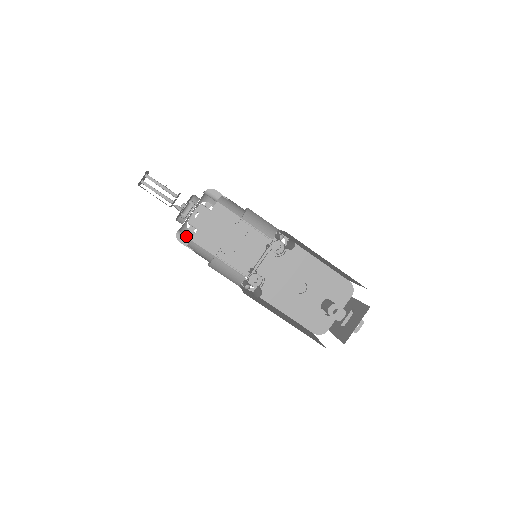
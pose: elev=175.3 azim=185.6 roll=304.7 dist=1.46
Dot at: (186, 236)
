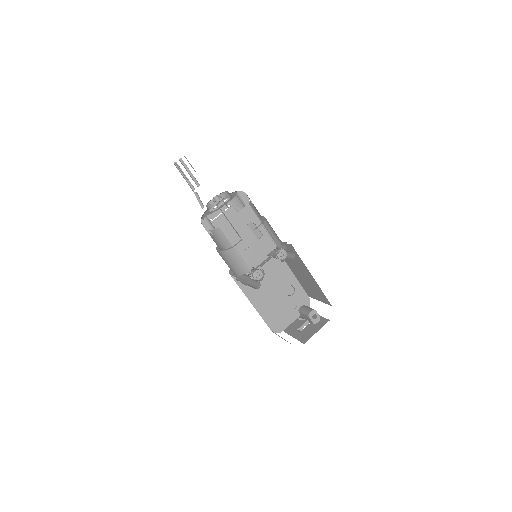
Dot at: occluded
